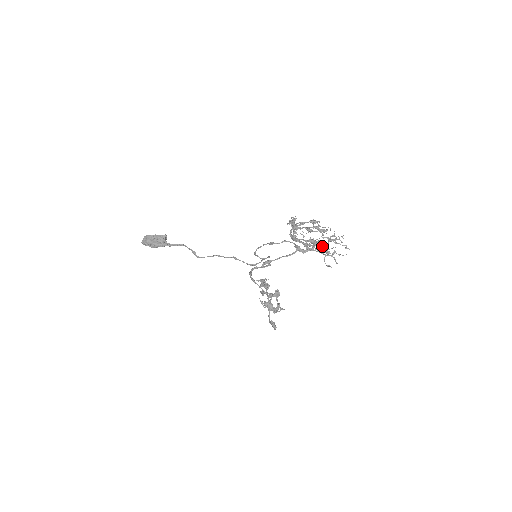
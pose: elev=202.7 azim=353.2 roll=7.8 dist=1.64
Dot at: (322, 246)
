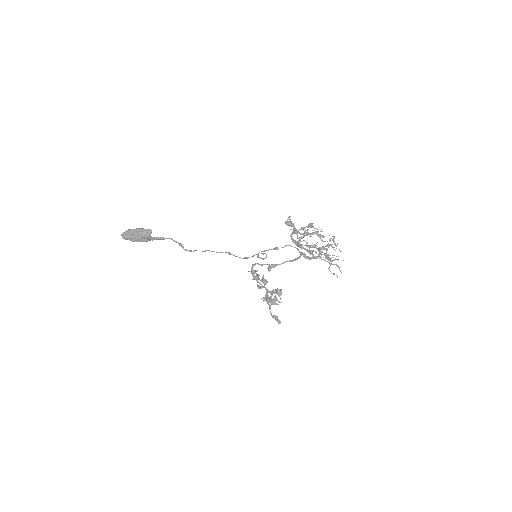
Dot at: occluded
